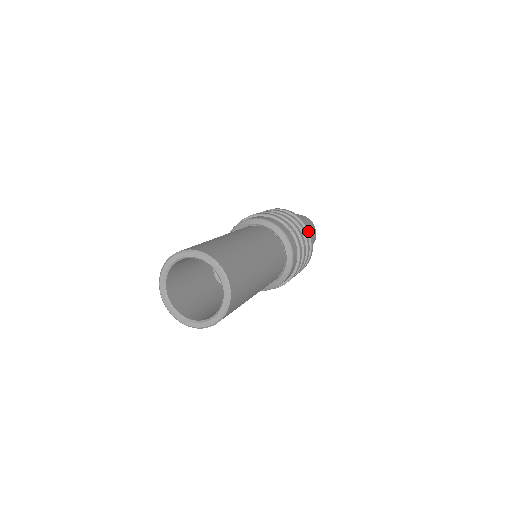
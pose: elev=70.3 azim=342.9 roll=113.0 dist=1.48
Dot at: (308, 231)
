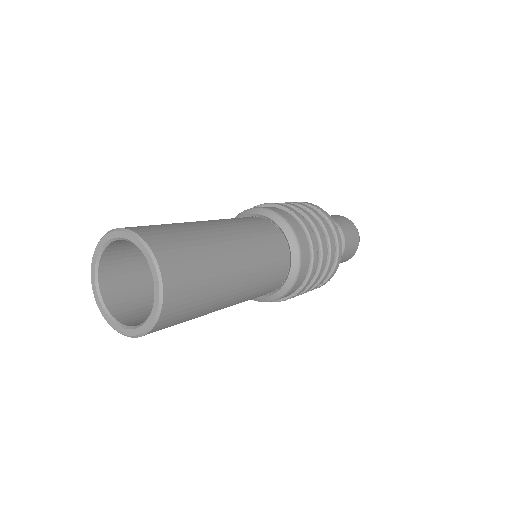
Dot at: (322, 212)
